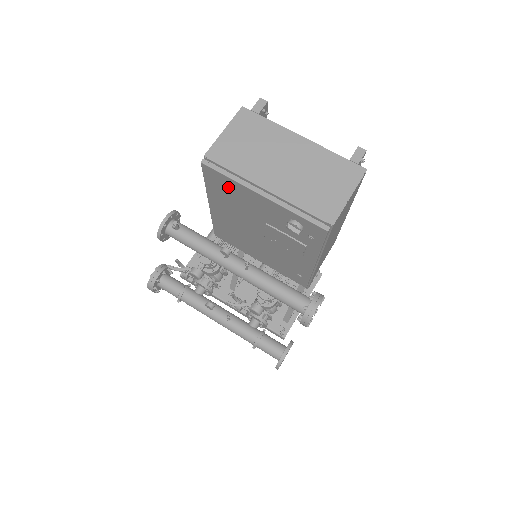
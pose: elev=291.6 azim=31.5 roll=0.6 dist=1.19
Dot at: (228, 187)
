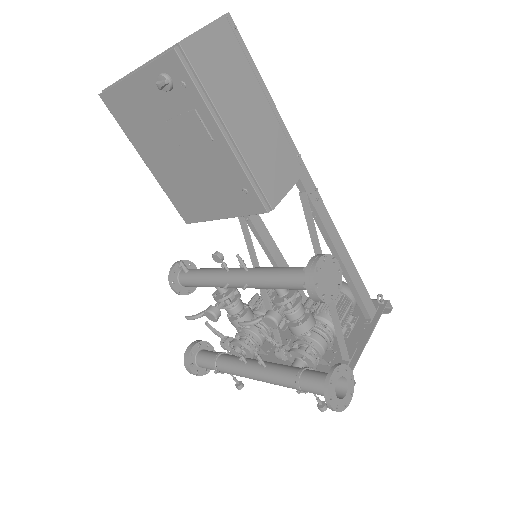
Dot at: (124, 104)
